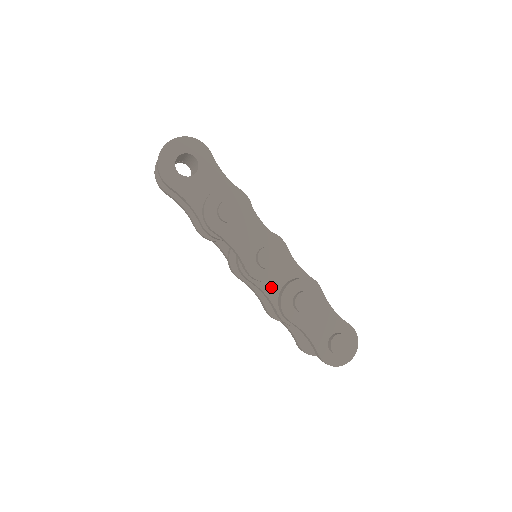
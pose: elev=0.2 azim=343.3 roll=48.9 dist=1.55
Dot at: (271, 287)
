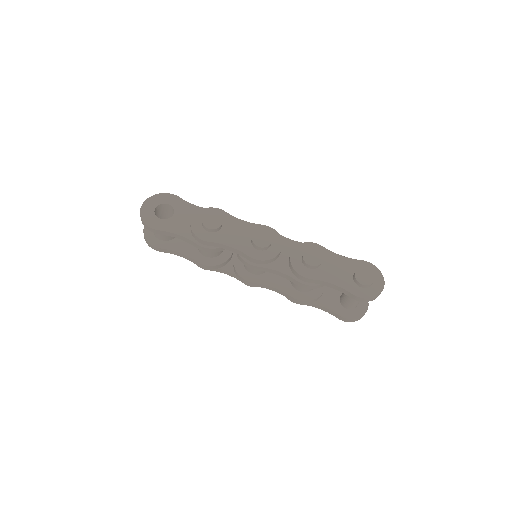
Dot at: (279, 264)
